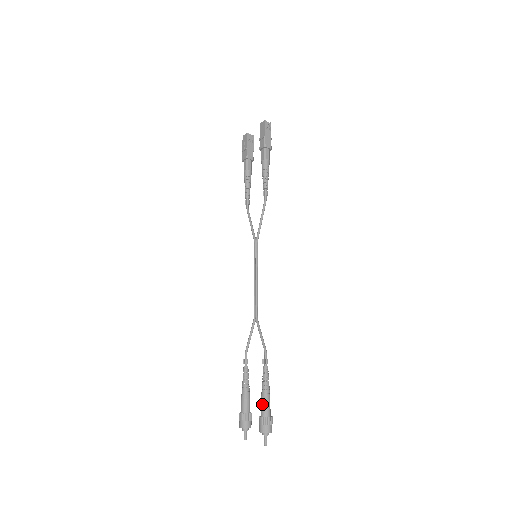
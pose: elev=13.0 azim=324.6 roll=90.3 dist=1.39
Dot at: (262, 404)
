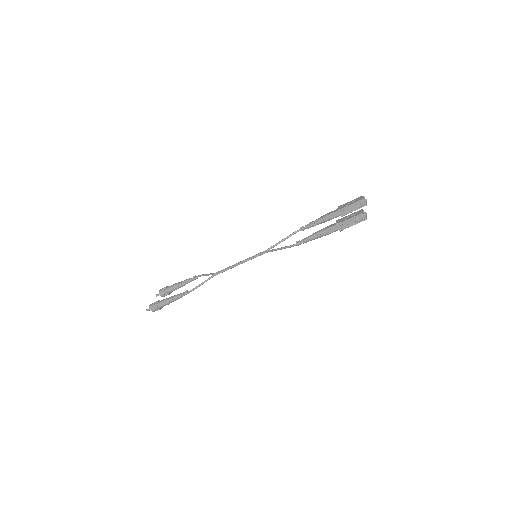
Dot at: (163, 300)
